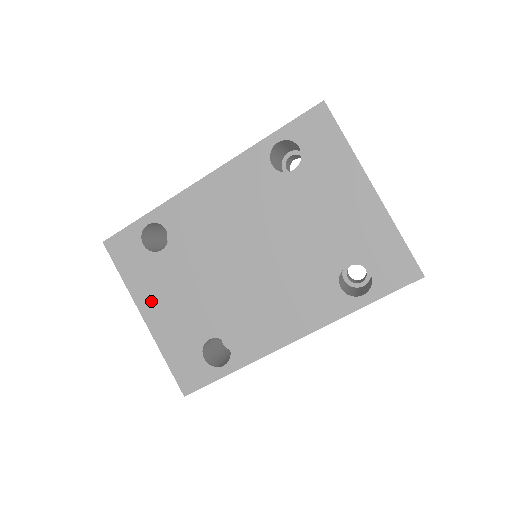
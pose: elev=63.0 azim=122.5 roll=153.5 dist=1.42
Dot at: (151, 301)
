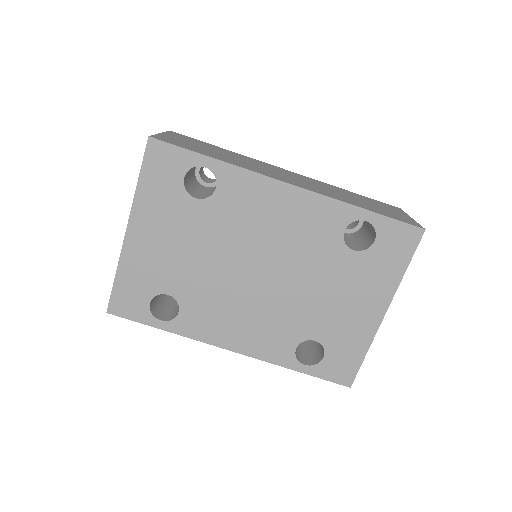
Dot at: (147, 225)
